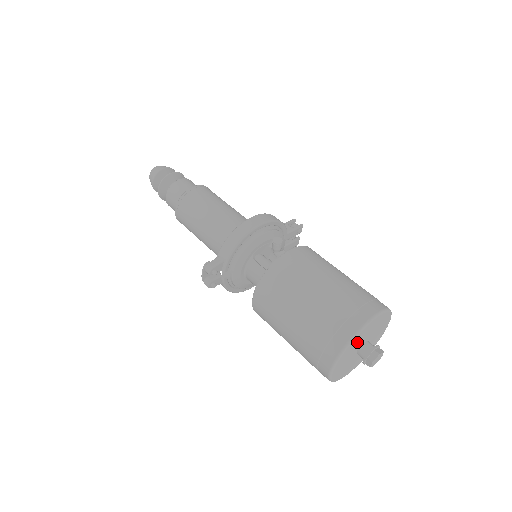
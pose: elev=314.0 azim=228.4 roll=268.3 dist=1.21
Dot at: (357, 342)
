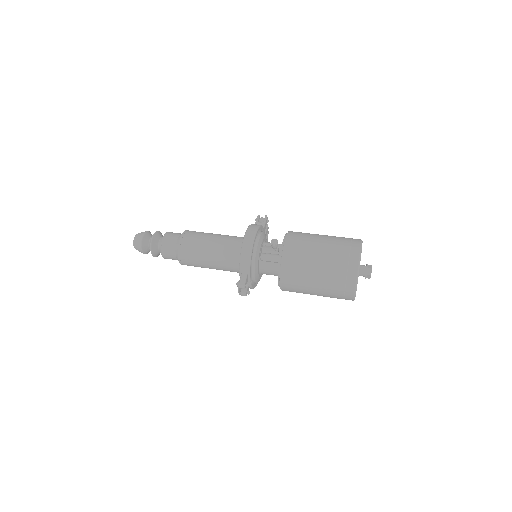
Dot at: occluded
